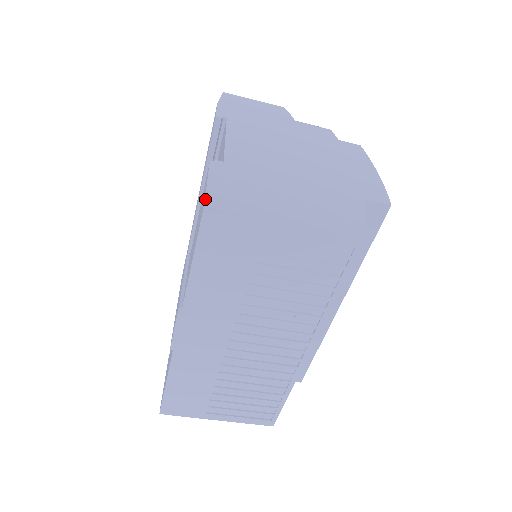
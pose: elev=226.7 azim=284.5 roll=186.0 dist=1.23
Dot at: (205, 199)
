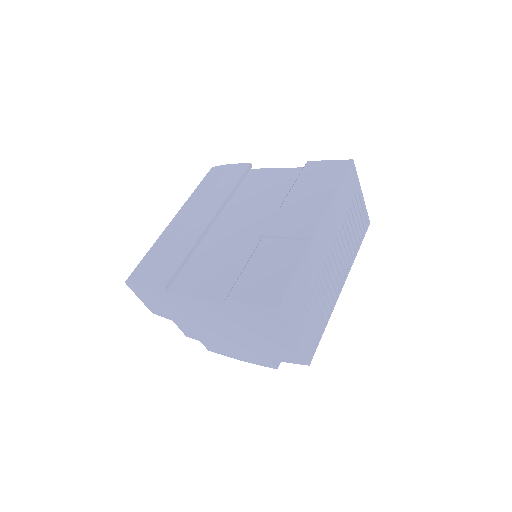
Dot at: occluded
